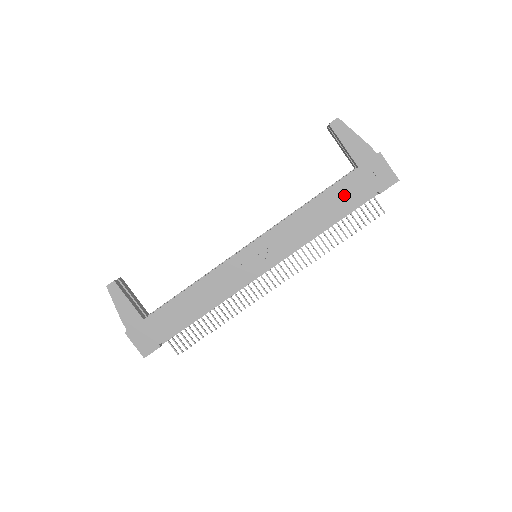
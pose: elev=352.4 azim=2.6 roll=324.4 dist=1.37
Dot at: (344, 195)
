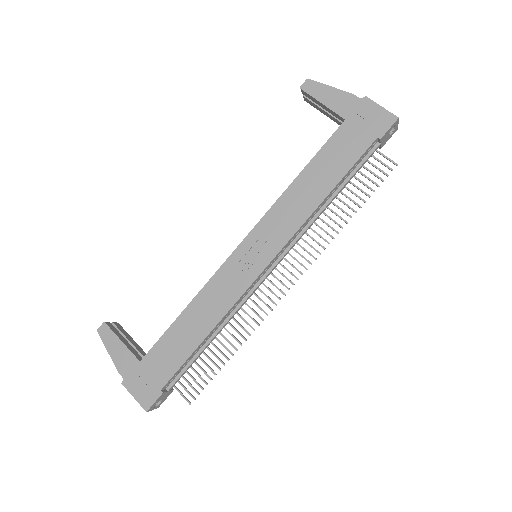
Dot at: (337, 154)
